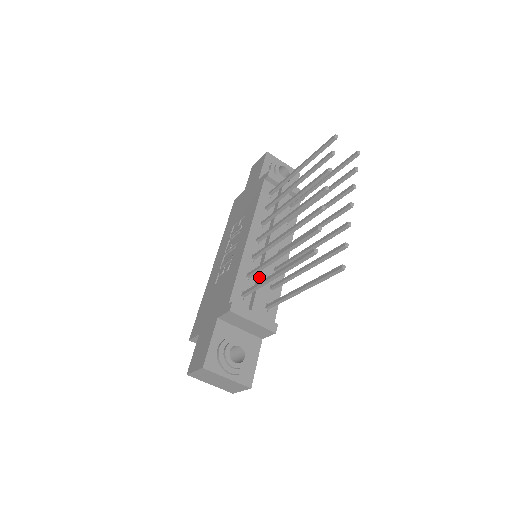
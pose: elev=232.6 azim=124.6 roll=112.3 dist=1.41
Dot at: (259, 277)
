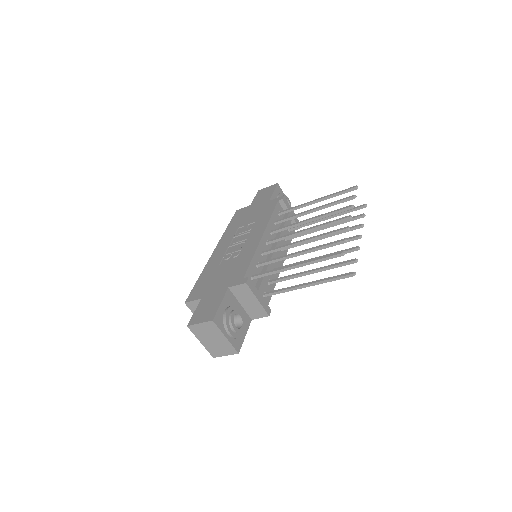
Dot at: (266, 269)
